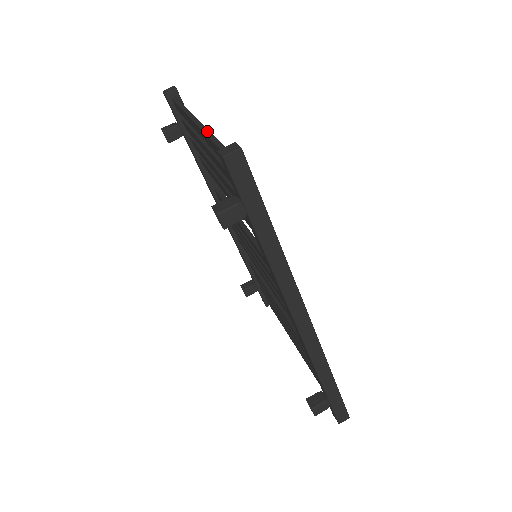
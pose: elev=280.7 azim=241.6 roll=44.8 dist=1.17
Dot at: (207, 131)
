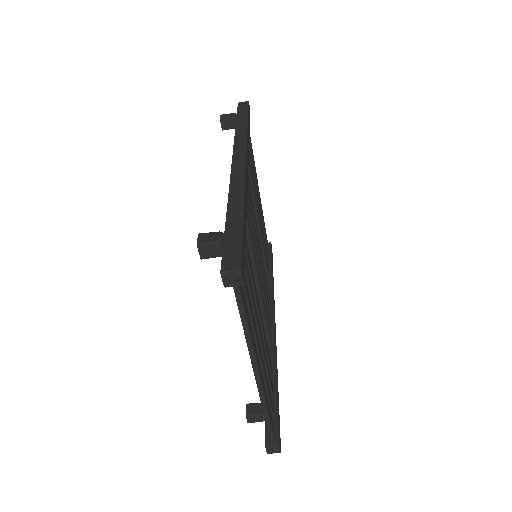
Dot at: (263, 402)
